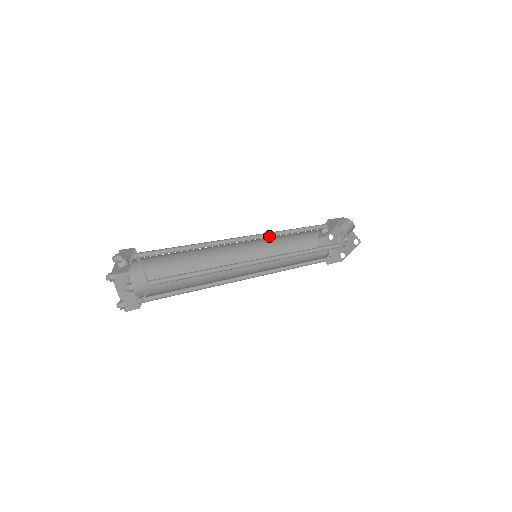
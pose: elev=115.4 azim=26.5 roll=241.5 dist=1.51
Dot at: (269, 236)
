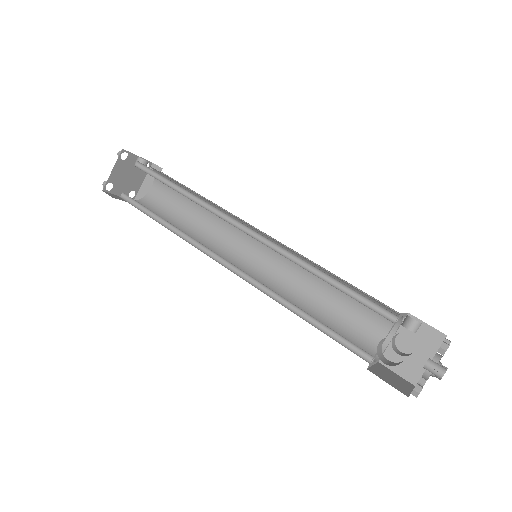
Dot at: (280, 250)
